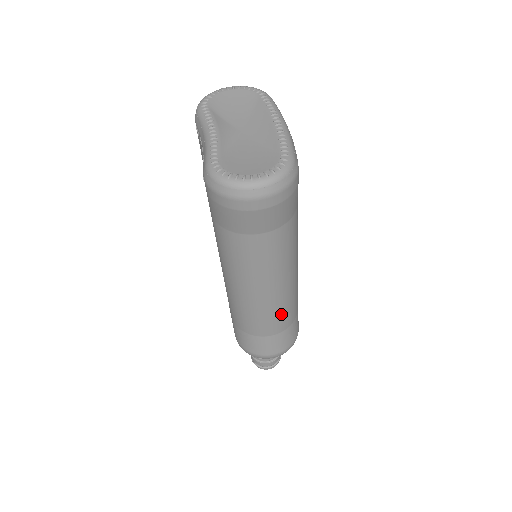
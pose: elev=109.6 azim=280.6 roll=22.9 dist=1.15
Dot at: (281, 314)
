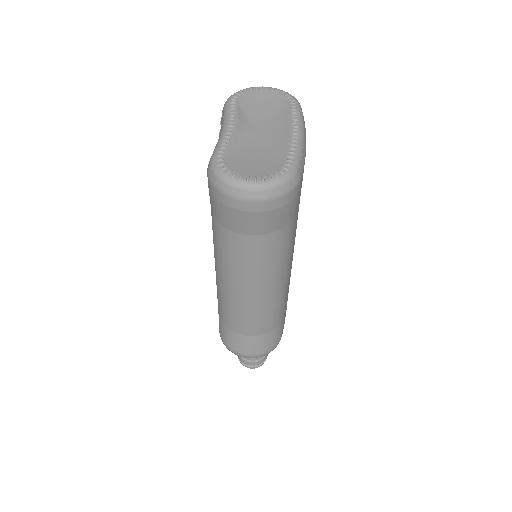
Dot at: (262, 318)
